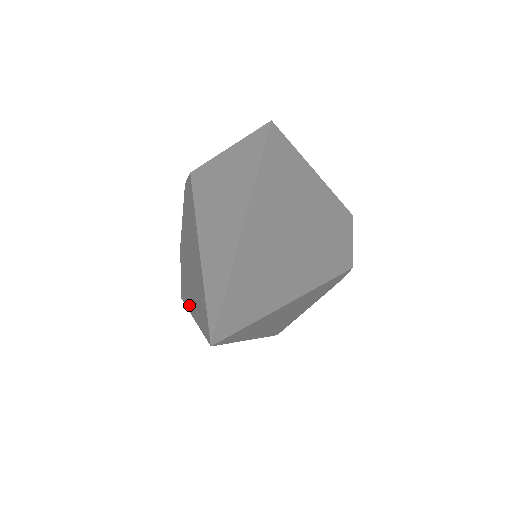
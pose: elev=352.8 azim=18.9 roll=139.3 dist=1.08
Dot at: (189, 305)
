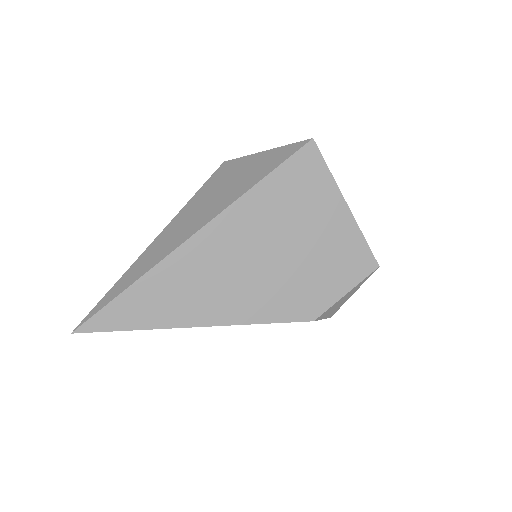
Dot at: occluded
